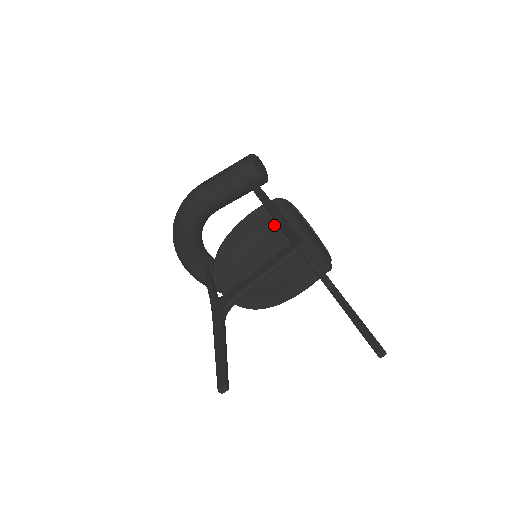
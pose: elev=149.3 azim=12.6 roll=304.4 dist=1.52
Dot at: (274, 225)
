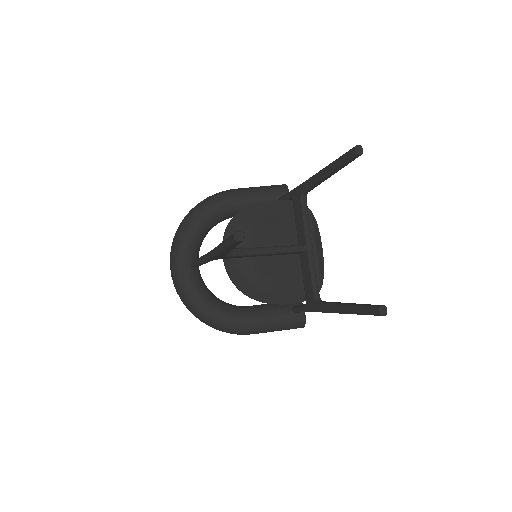
Dot at: (292, 222)
